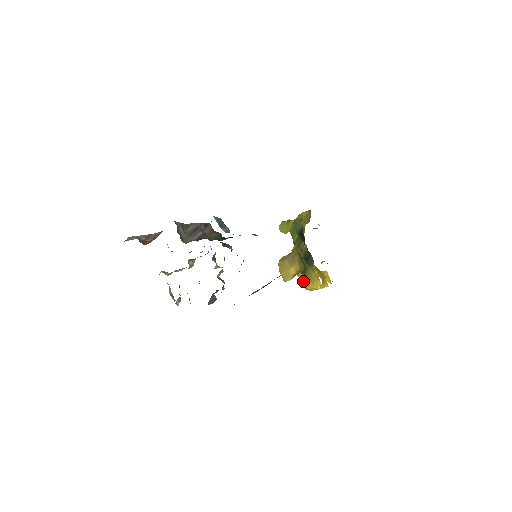
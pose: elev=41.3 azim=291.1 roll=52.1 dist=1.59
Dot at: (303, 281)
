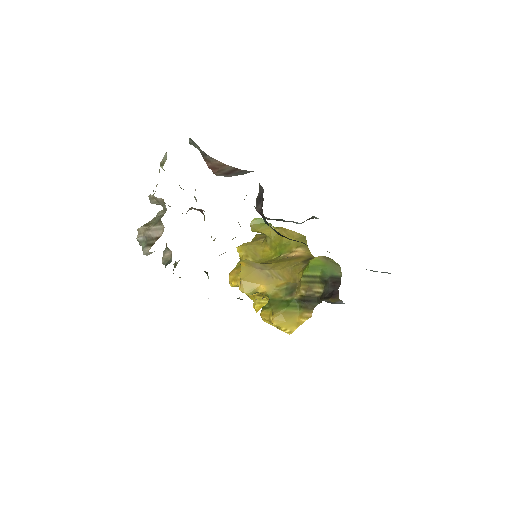
Dot at: (267, 308)
